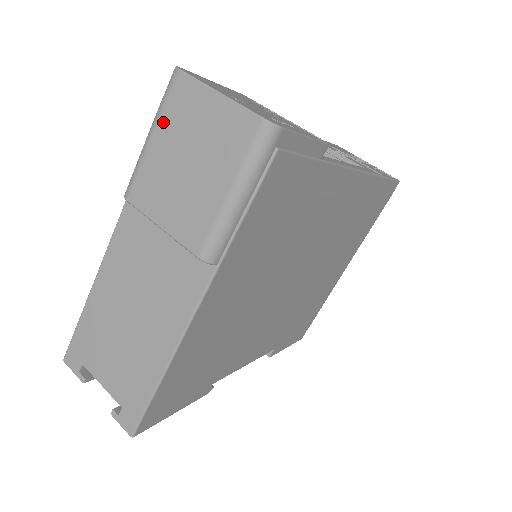
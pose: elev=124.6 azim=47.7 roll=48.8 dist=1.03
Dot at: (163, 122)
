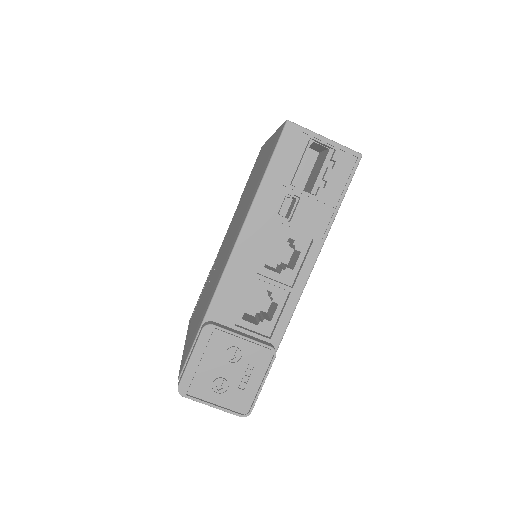
Dot at: occluded
